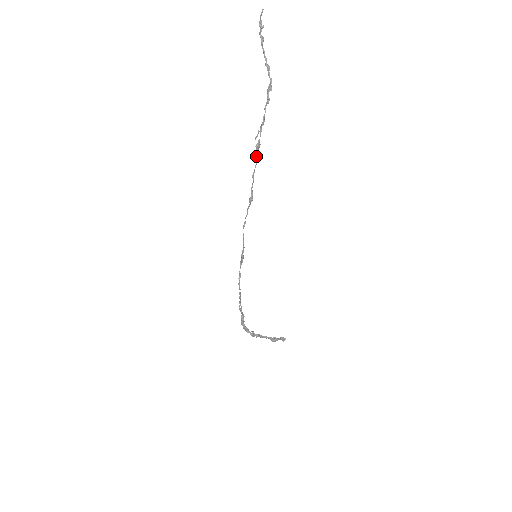
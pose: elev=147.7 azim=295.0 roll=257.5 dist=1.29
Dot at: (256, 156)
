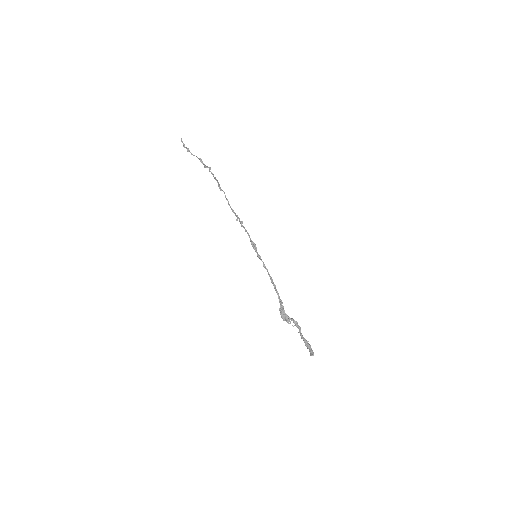
Dot at: (220, 190)
